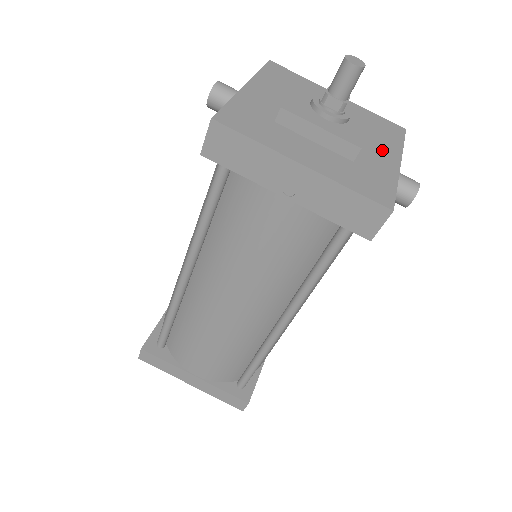
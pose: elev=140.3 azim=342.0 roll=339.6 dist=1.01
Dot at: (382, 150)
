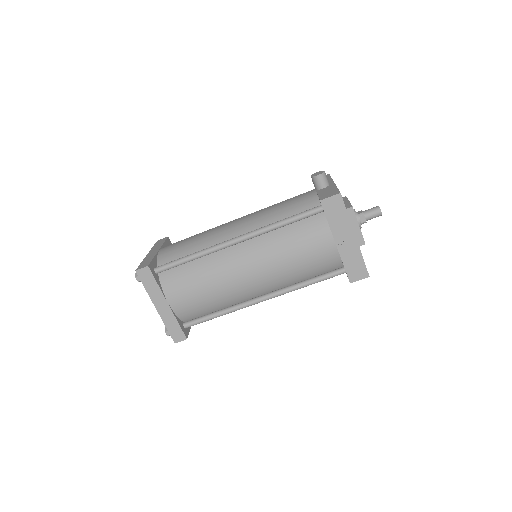
Dot at: occluded
